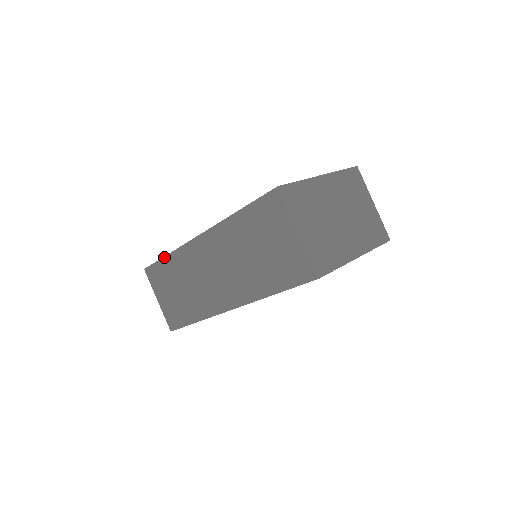
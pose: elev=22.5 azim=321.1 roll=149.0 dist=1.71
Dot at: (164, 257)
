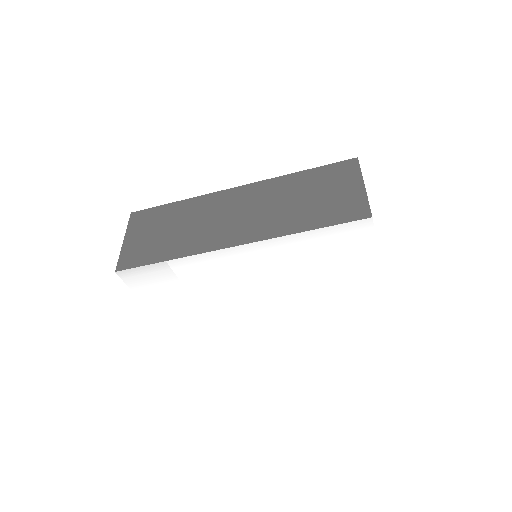
Dot at: (173, 202)
